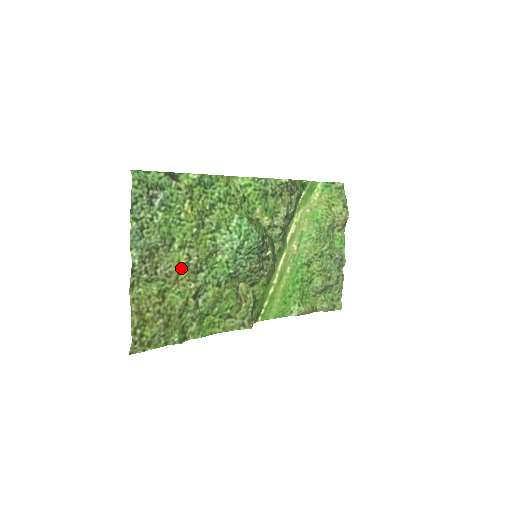
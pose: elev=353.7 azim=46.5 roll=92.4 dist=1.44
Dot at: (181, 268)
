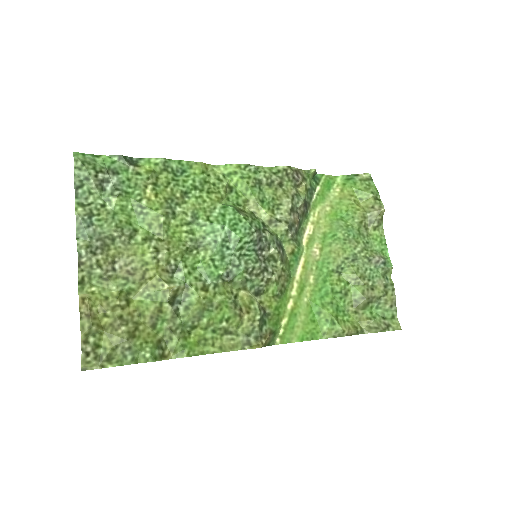
Dot at: (148, 264)
